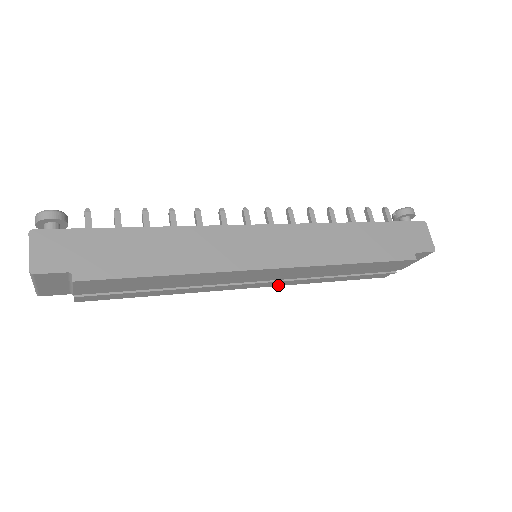
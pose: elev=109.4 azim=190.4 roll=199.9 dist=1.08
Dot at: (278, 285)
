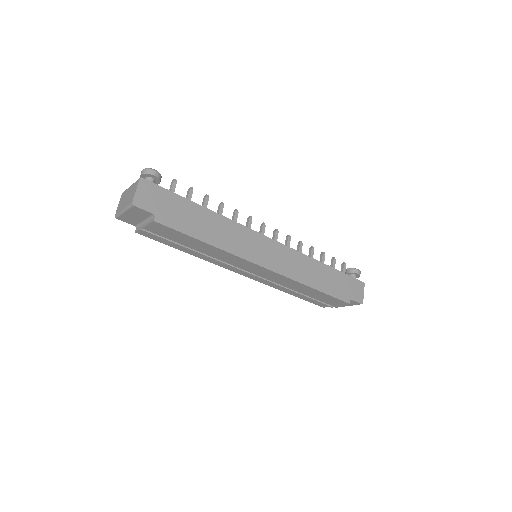
Dot at: (259, 281)
